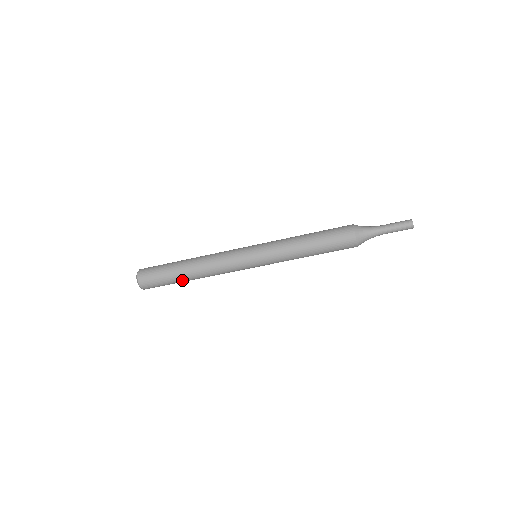
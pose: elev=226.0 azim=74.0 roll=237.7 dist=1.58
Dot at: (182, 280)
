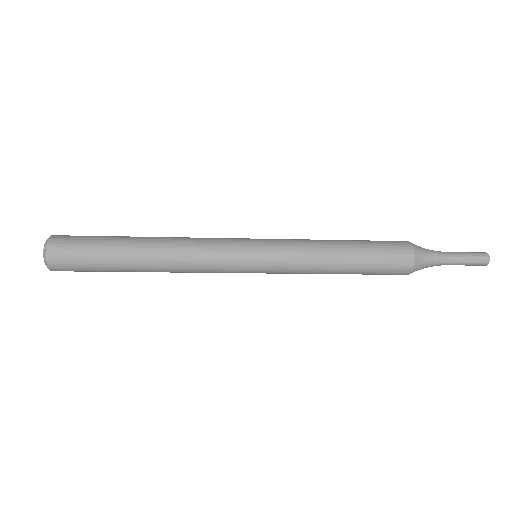
Dot at: (126, 268)
